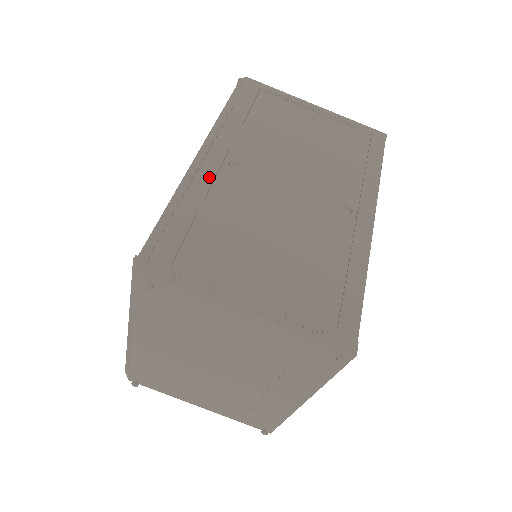
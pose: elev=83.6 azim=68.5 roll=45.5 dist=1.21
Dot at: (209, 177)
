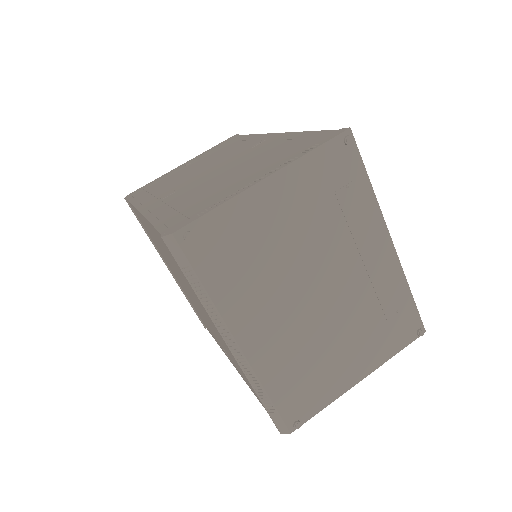
Dot at: (160, 206)
